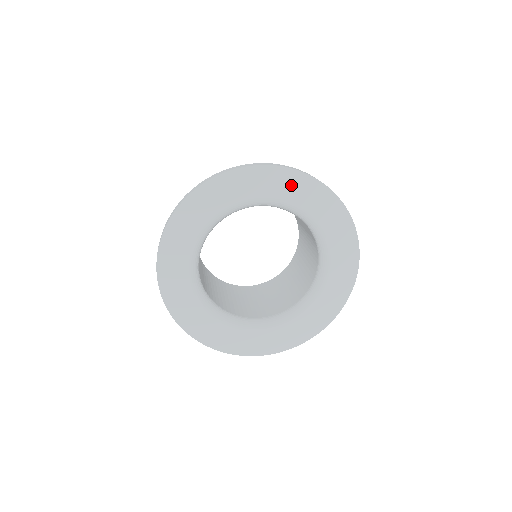
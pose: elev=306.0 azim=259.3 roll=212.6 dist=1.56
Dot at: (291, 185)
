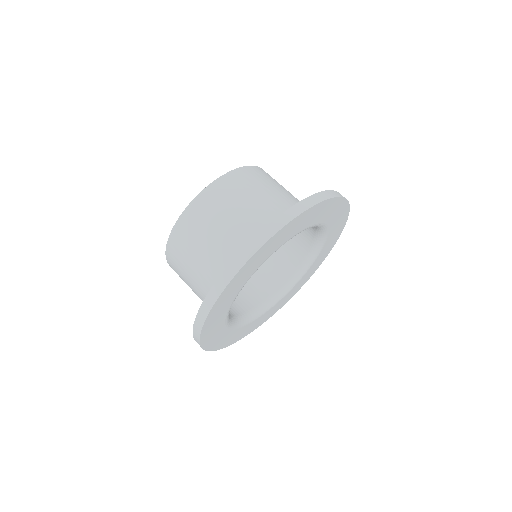
Dot at: (321, 212)
